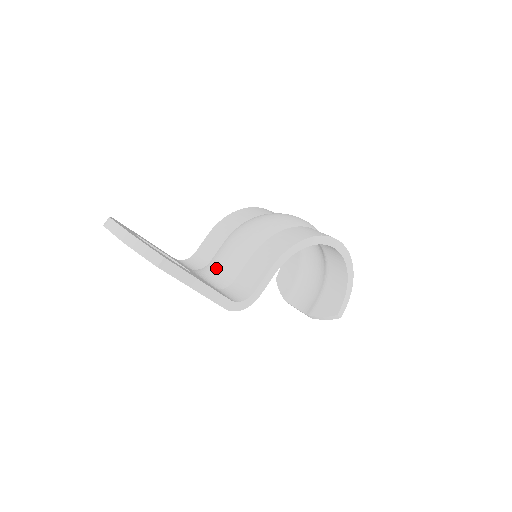
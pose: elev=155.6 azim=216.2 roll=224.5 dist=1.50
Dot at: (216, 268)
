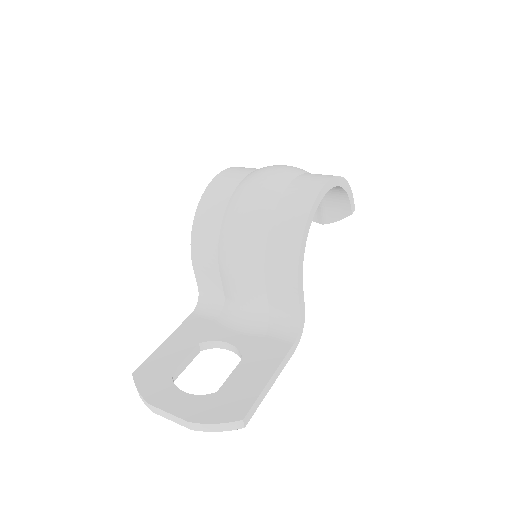
Dot at: (240, 306)
